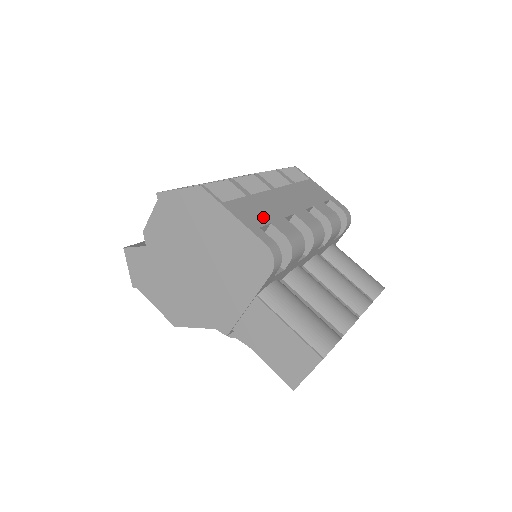
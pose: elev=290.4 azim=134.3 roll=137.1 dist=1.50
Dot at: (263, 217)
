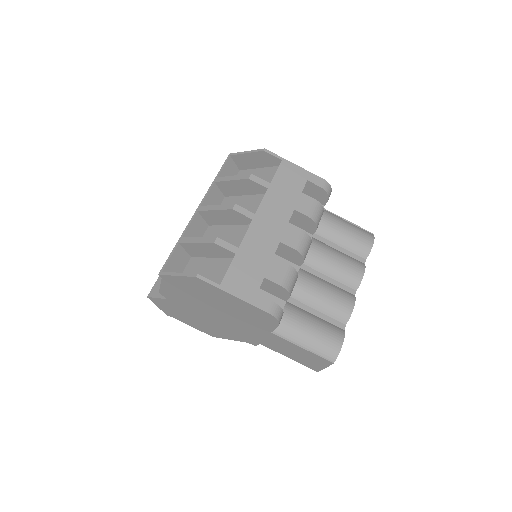
Dot at: (256, 274)
